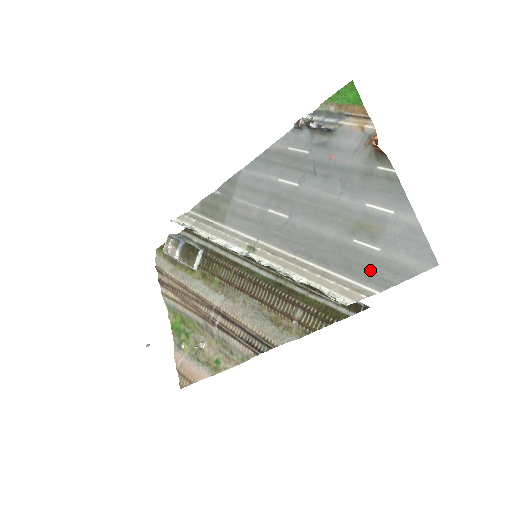
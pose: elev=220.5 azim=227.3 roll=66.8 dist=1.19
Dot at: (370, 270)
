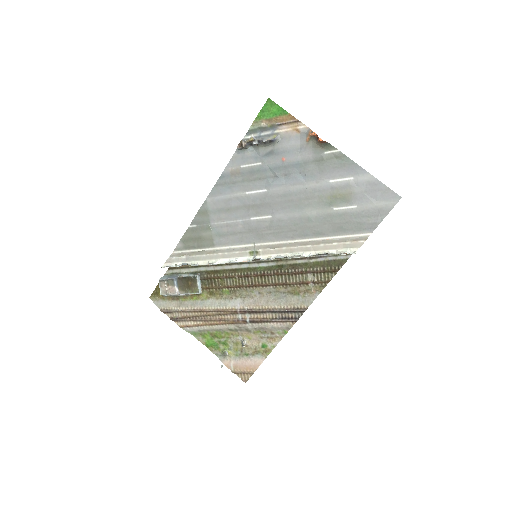
Dot at: (357, 223)
